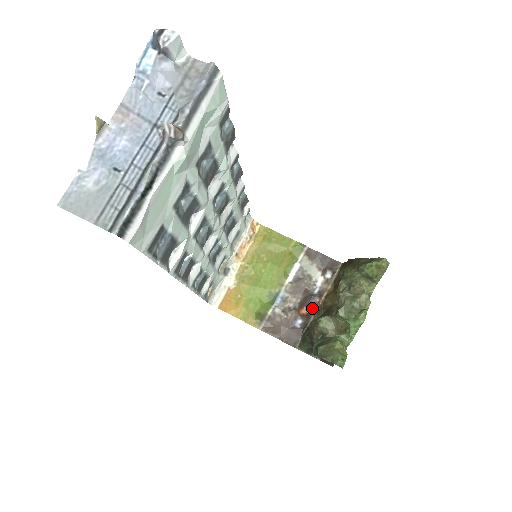
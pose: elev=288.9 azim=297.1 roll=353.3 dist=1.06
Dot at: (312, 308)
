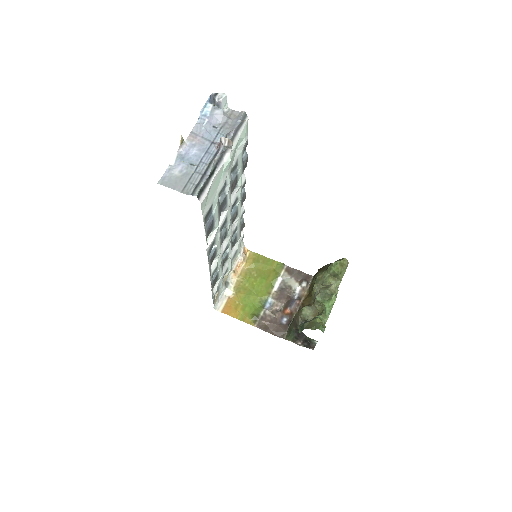
Dot at: (294, 308)
